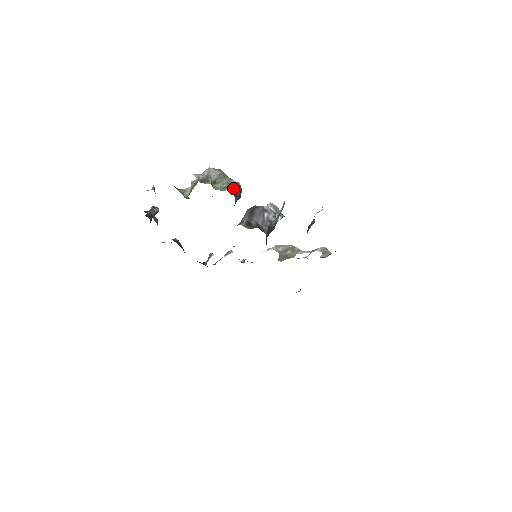
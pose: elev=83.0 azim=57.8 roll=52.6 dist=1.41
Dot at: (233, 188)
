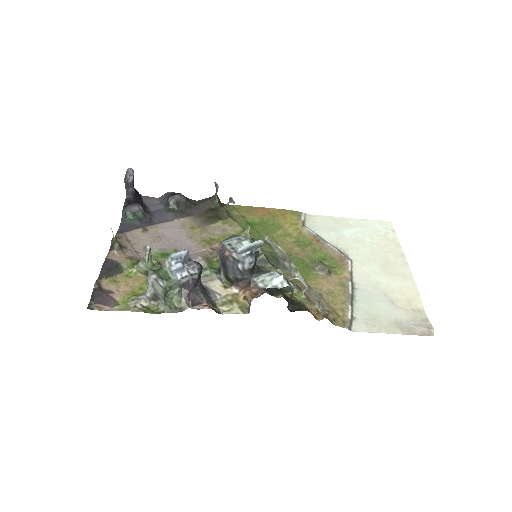
Dot at: (187, 289)
